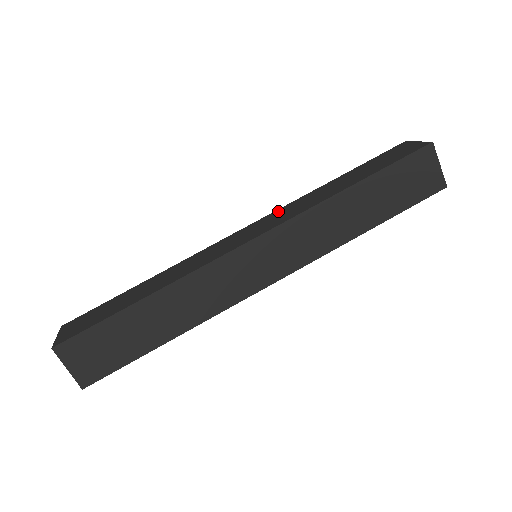
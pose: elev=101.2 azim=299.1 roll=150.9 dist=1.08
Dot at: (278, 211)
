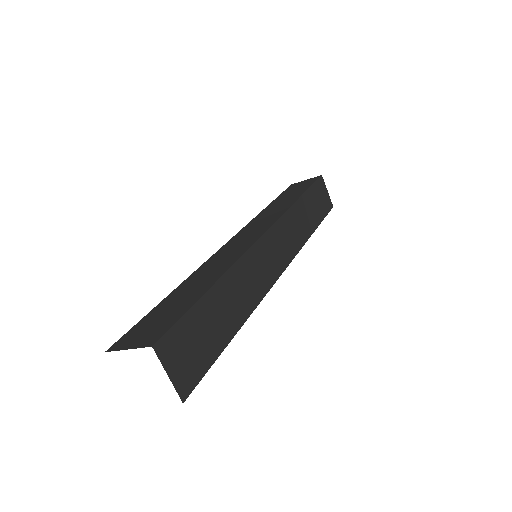
Dot at: occluded
